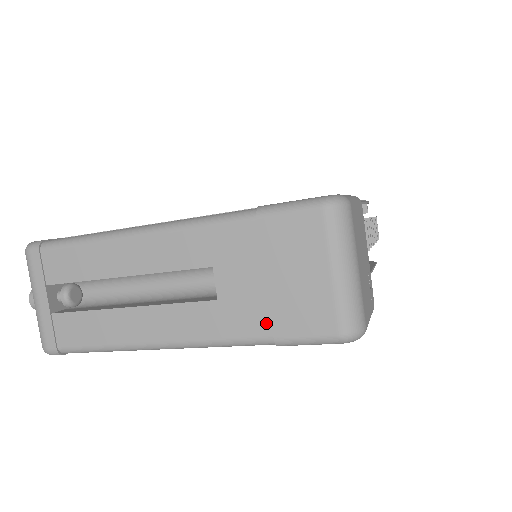
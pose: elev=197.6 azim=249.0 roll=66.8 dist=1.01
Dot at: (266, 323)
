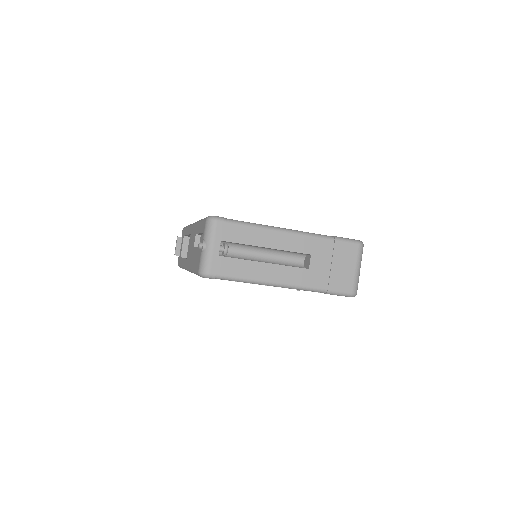
Dot at: (326, 283)
